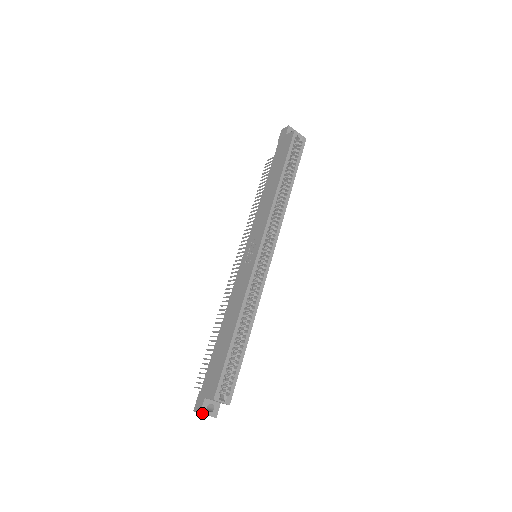
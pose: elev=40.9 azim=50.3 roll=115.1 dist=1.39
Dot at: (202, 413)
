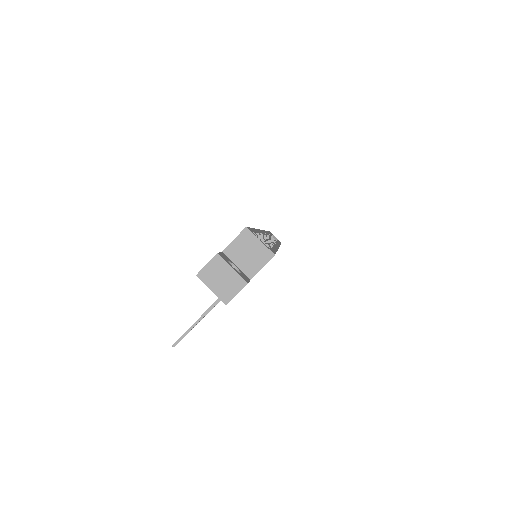
Dot at: (221, 257)
